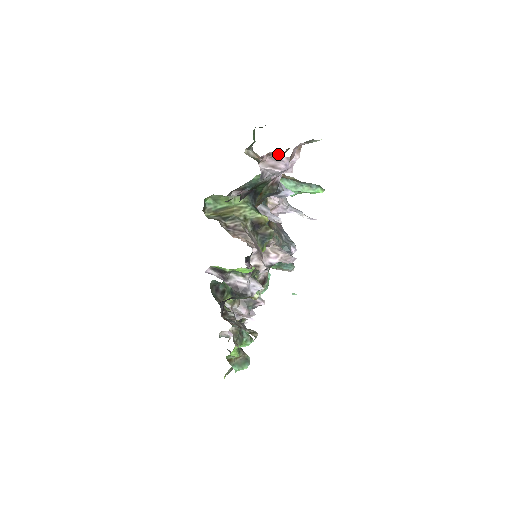
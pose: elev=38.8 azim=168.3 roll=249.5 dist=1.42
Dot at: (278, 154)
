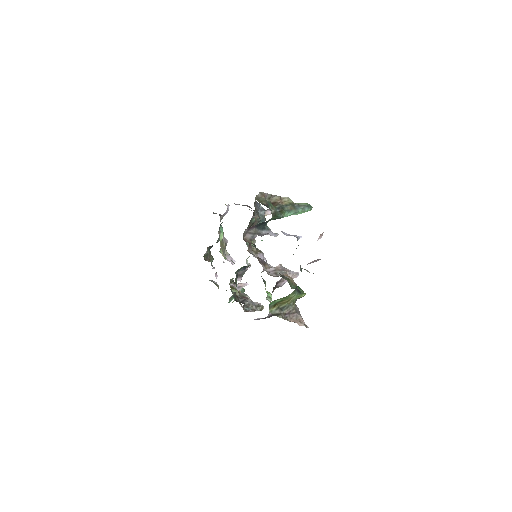
Dot at: (319, 259)
